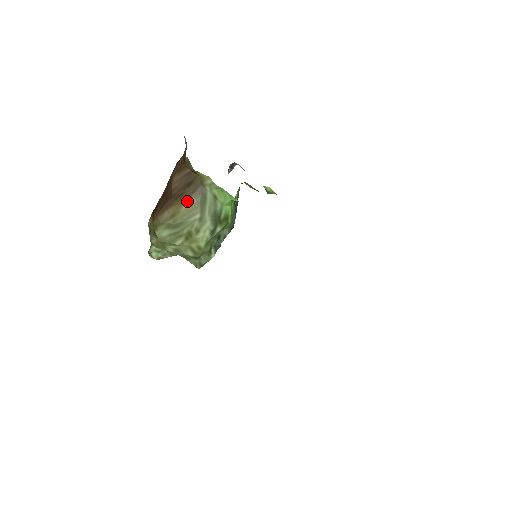
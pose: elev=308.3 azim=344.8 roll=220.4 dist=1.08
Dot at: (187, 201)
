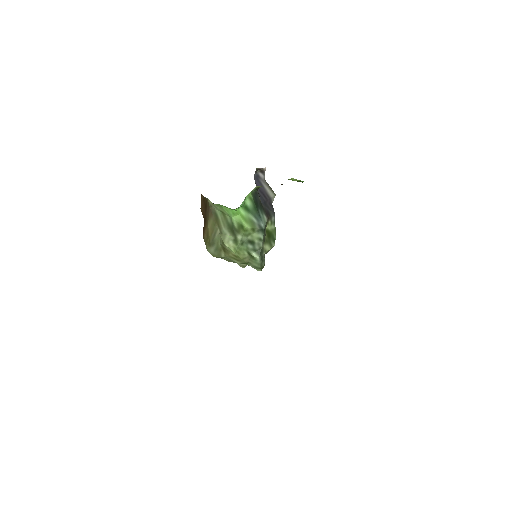
Dot at: (208, 222)
